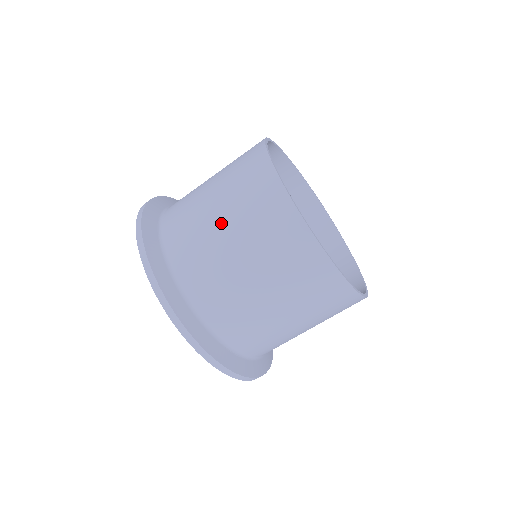
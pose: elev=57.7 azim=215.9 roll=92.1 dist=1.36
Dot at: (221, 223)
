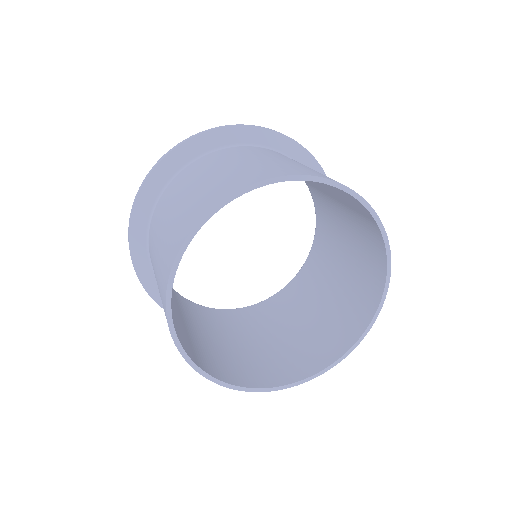
Dot at: occluded
